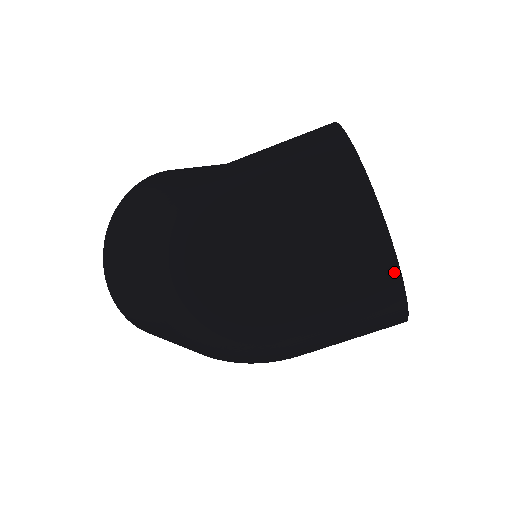
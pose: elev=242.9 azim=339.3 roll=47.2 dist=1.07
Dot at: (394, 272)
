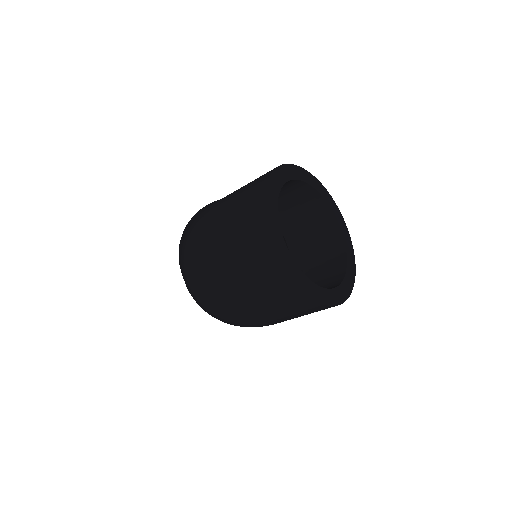
Dot at: (281, 267)
